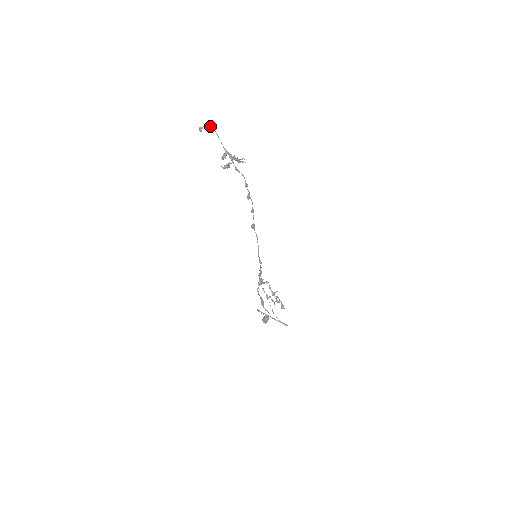
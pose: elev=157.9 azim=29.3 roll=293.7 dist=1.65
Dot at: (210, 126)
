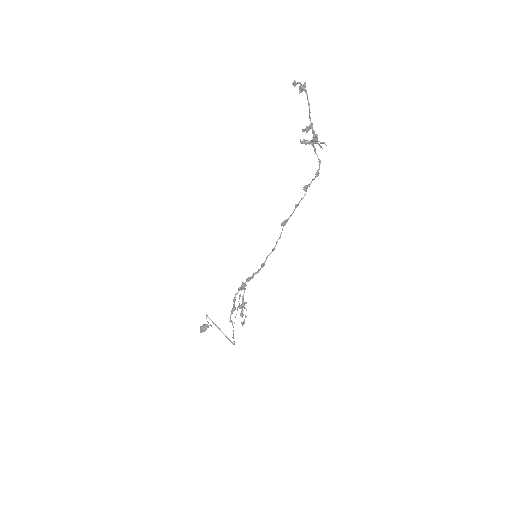
Dot at: (304, 86)
